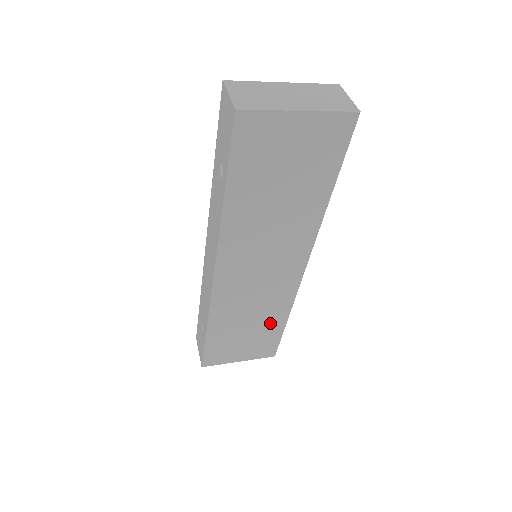
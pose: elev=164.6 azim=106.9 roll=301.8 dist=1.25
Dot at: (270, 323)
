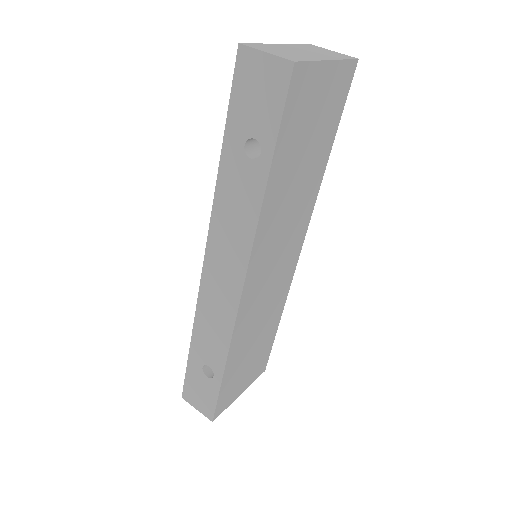
Dot at: (269, 330)
